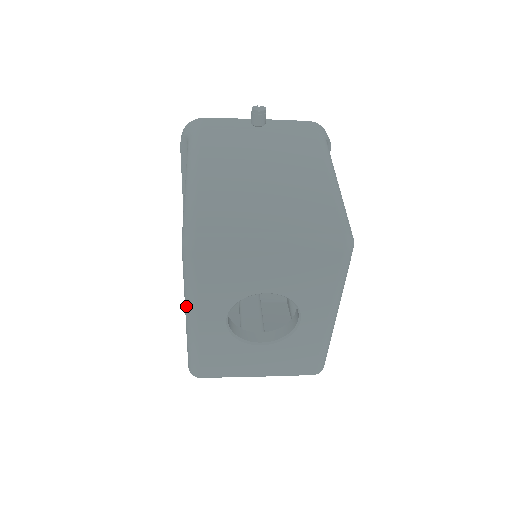
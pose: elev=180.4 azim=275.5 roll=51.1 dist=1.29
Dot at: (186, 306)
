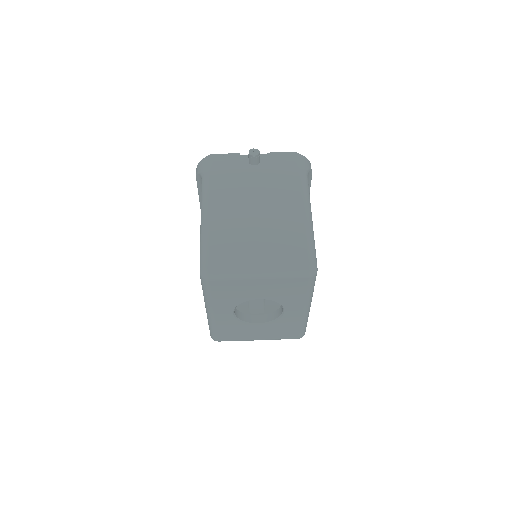
Dot at: (205, 305)
